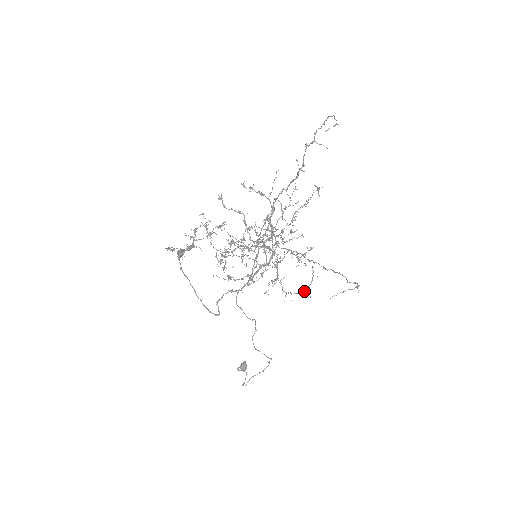
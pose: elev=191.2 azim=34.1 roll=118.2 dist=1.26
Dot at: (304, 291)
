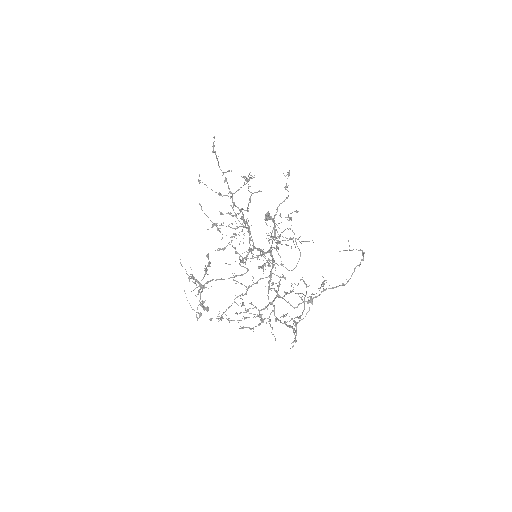
Dot at: occluded
